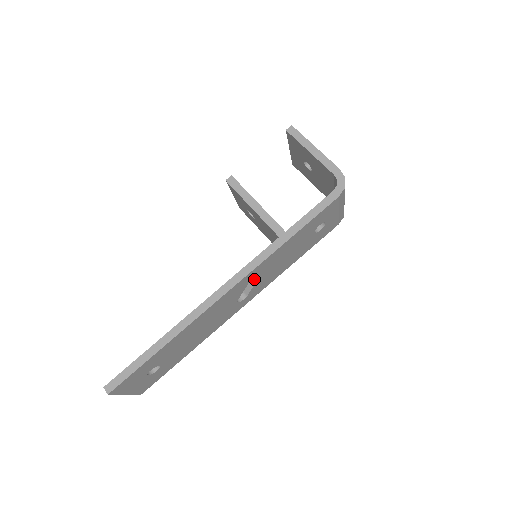
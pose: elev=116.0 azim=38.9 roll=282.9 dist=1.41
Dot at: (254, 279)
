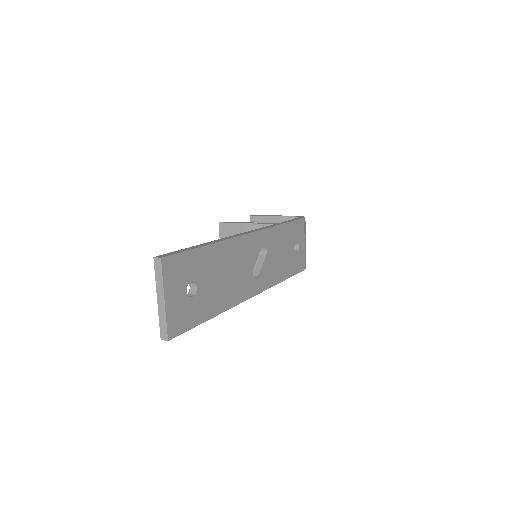
Dot at: (262, 258)
